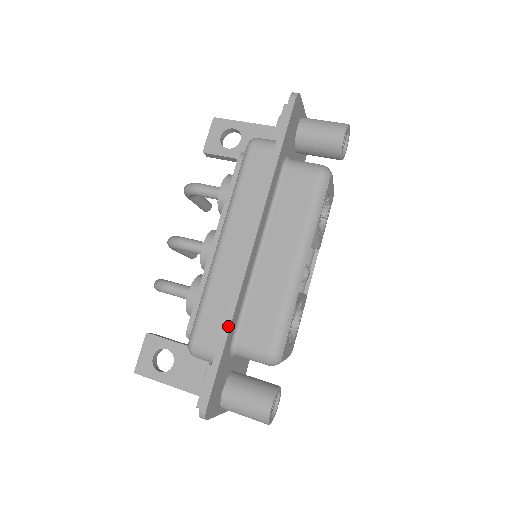
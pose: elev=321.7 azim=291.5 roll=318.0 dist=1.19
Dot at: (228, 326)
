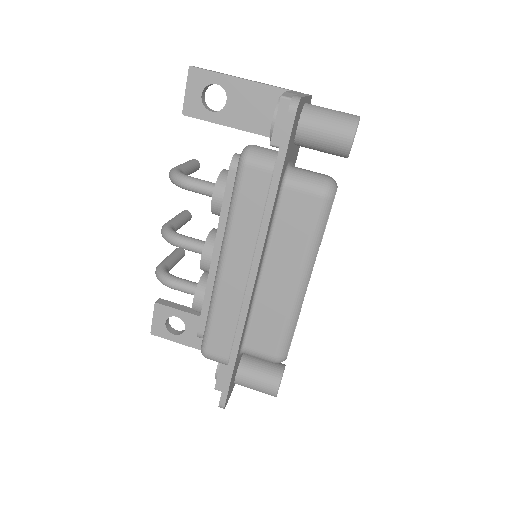
Dot at: (237, 347)
